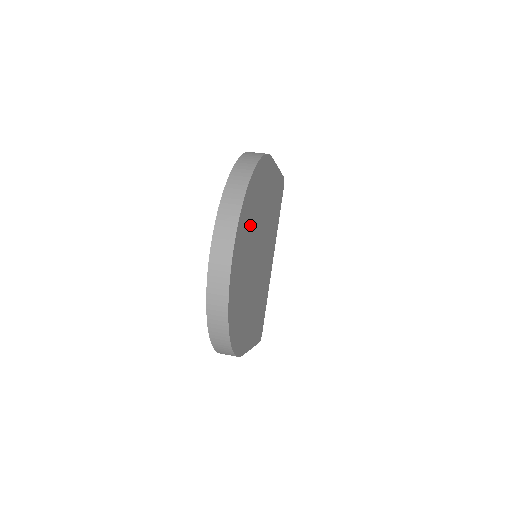
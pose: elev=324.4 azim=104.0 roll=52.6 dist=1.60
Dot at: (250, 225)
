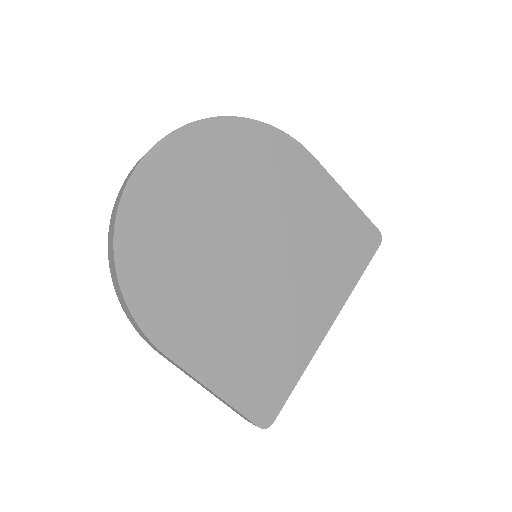
Dot at: (218, 174)
